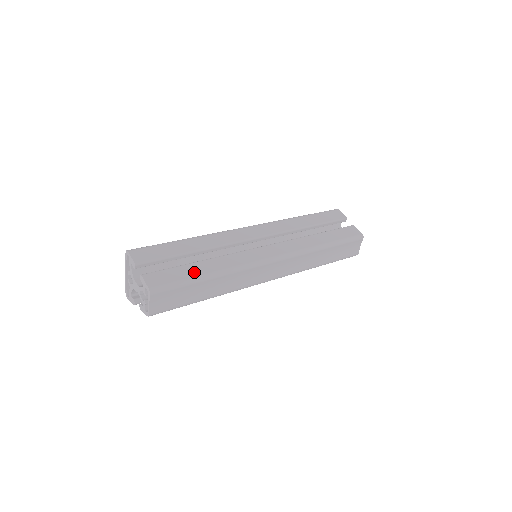
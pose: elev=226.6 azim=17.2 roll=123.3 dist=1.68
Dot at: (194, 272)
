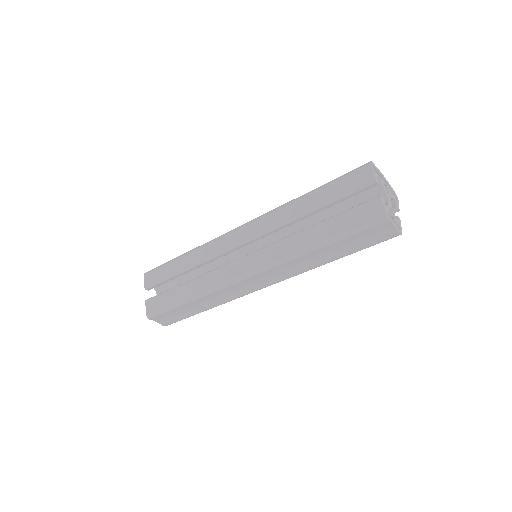
Dot at: (176, 297)
